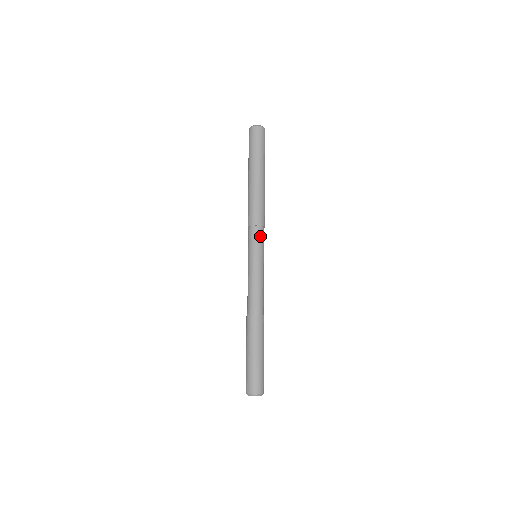
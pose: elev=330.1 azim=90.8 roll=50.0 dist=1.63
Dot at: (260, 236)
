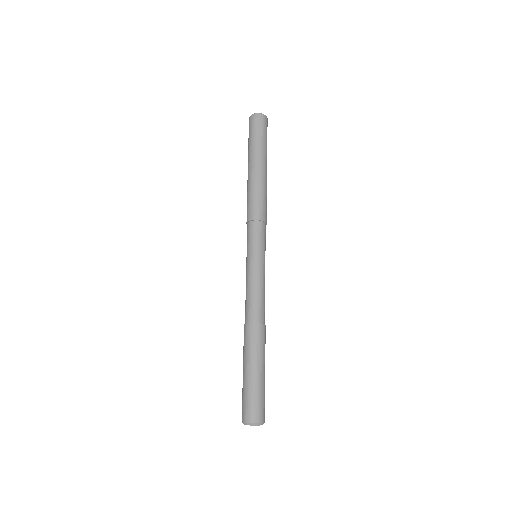
Dot at: (260, 232)
